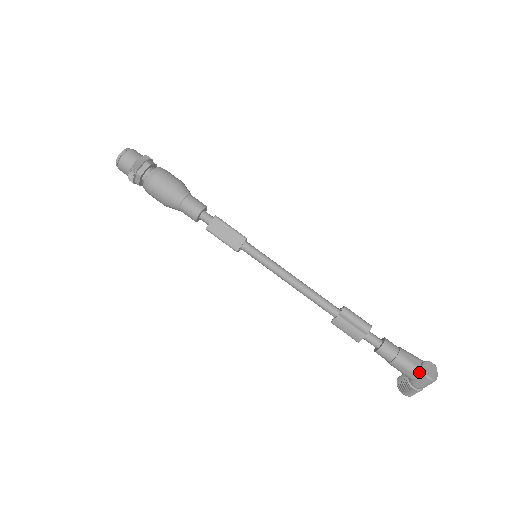
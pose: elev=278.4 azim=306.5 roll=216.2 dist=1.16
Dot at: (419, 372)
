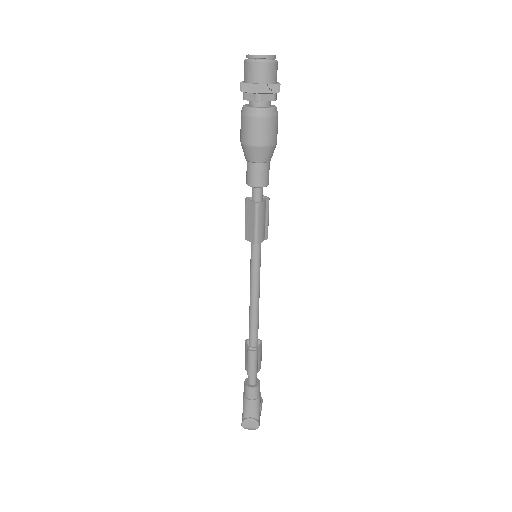
Dot at: (244, 417)
